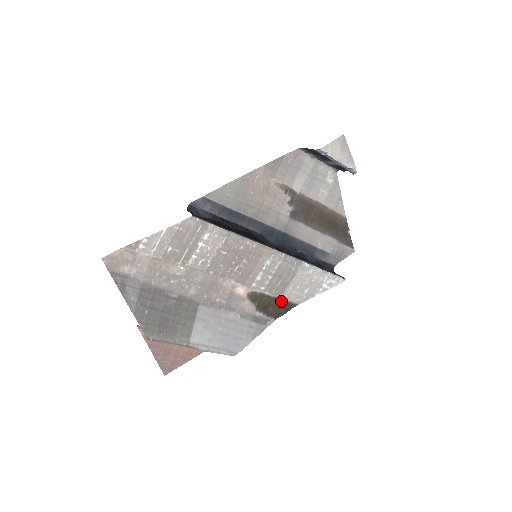
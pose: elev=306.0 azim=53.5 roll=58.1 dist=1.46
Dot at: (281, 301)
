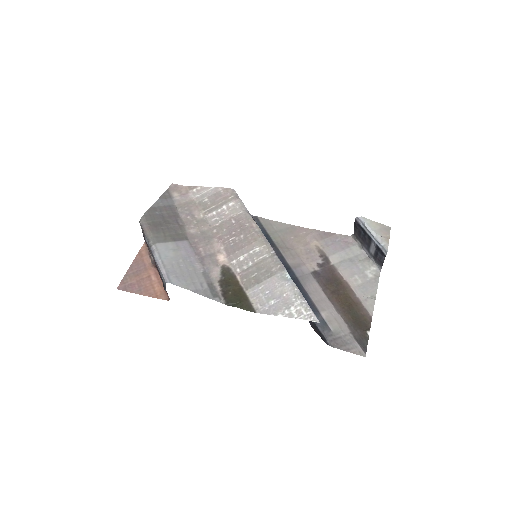
Dot at: (244, 295)
